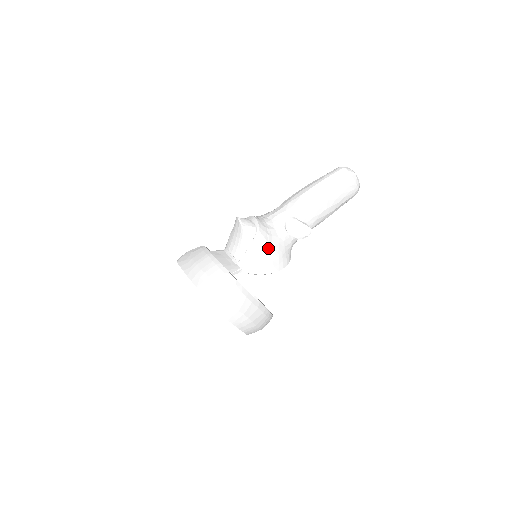
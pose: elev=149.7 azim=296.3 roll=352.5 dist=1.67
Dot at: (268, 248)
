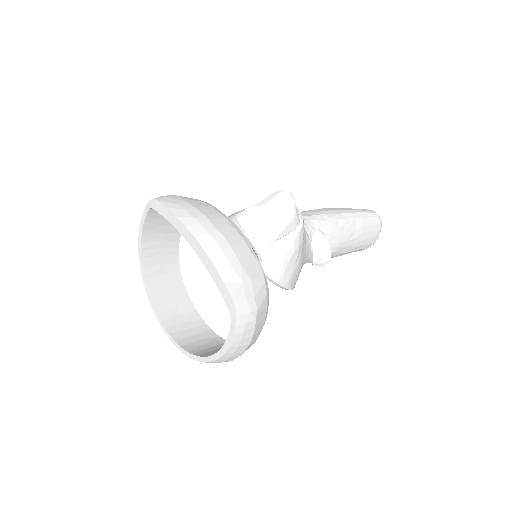
Dot at: (299, 253)
